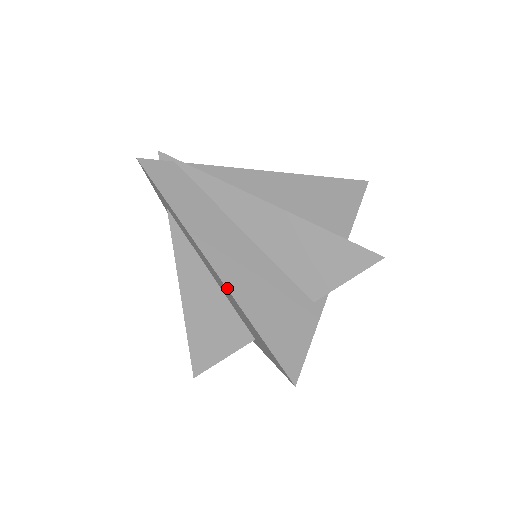
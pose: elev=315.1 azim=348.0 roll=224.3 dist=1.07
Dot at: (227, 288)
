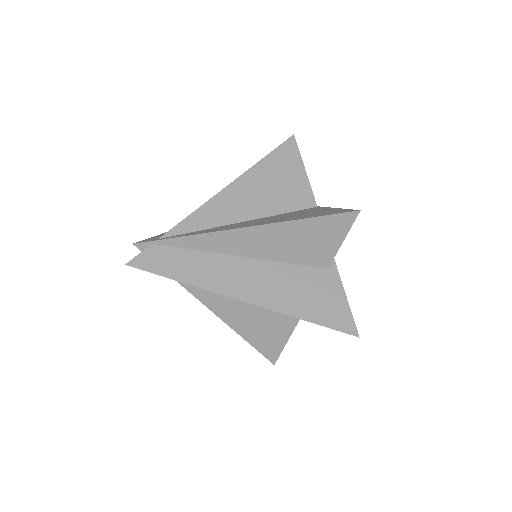
Dot at: occluded
